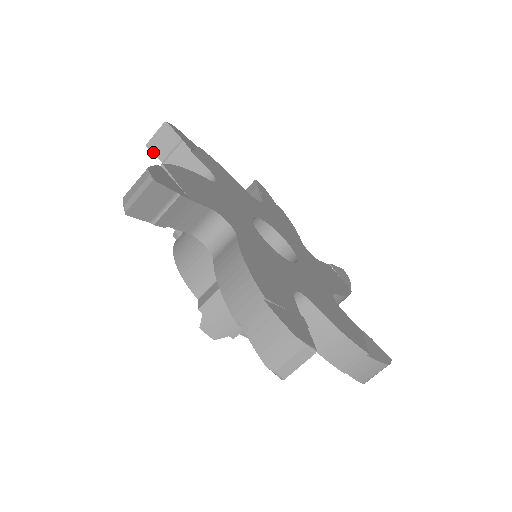
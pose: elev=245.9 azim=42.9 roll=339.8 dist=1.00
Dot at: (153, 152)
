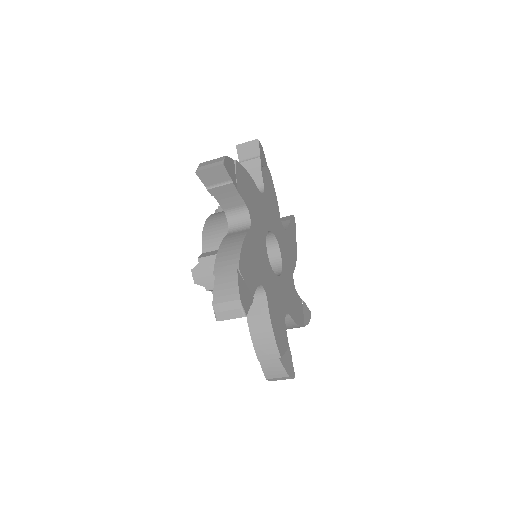
Dot at: (238, 152)
